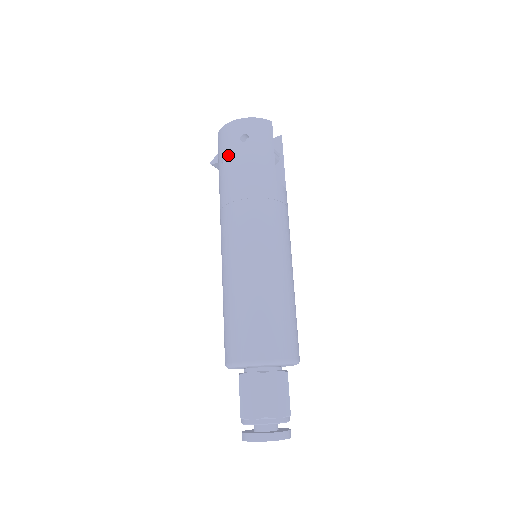
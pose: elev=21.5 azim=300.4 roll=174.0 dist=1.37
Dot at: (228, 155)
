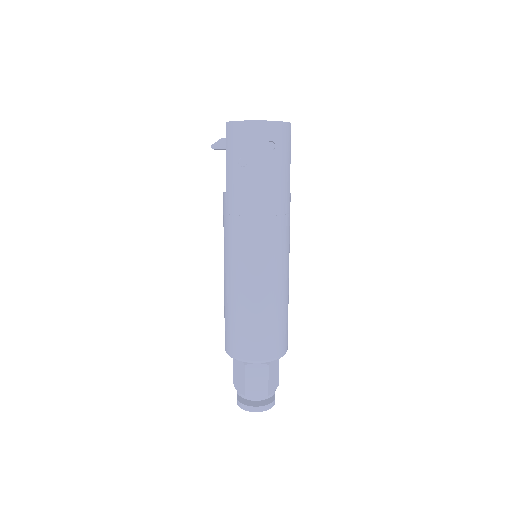
Dot at: (251, 161)
